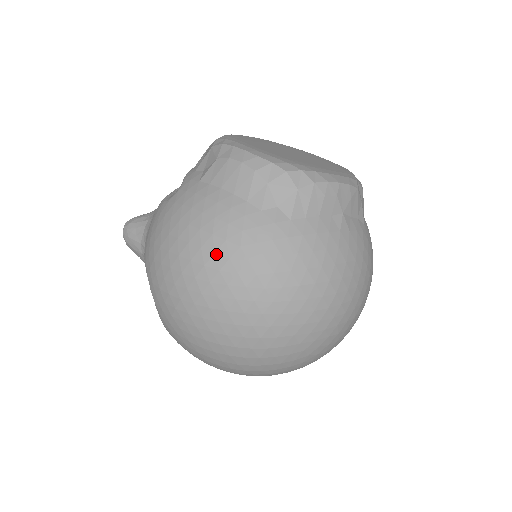
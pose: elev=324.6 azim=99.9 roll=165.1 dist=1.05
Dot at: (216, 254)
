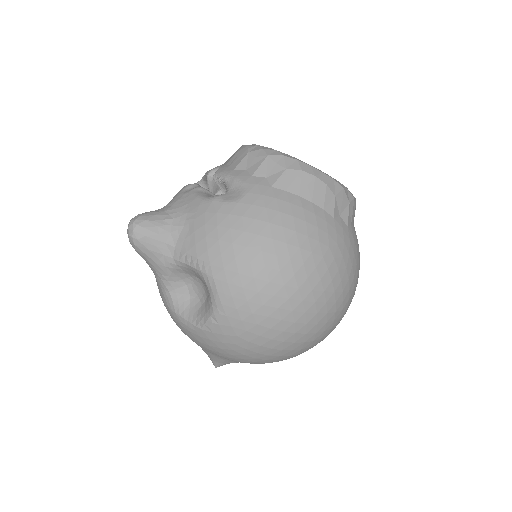
Dot at: (313, 253)
